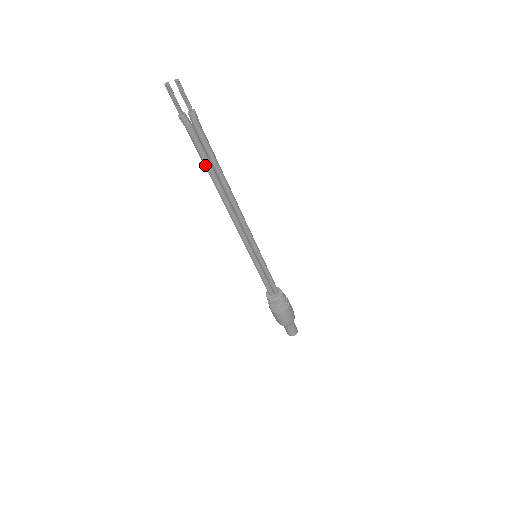
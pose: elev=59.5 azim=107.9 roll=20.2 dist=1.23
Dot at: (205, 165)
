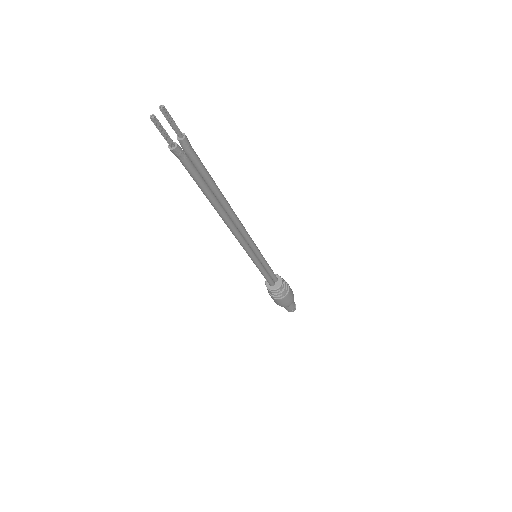
Dot at: (204, 190)
